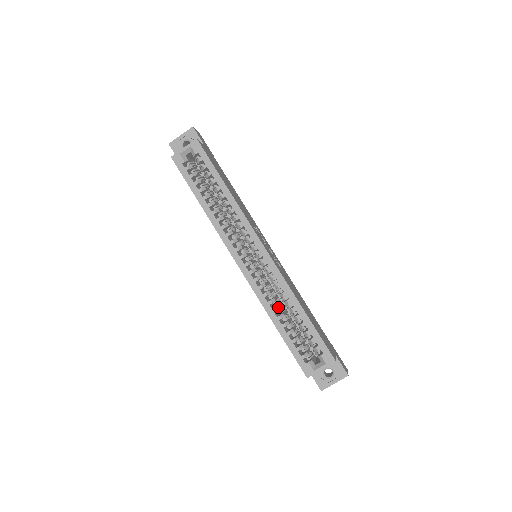
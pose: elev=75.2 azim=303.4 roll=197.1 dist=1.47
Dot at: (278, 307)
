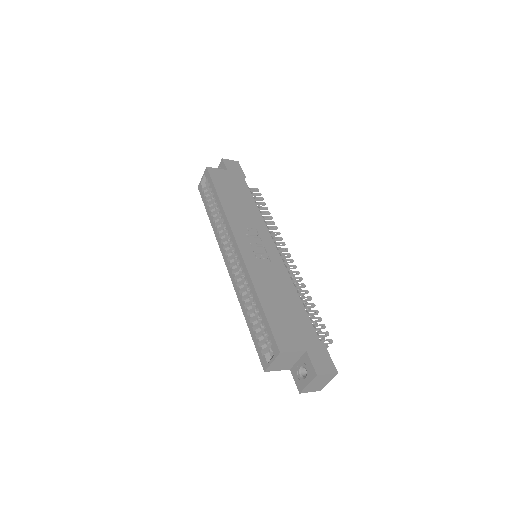
Dot at: (248, 299)
